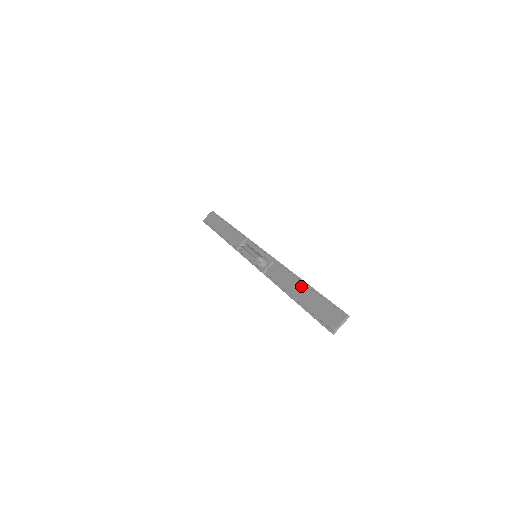
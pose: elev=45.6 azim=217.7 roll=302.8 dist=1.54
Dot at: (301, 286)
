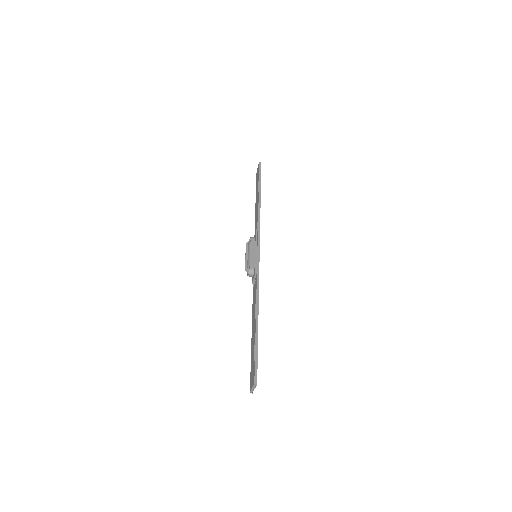
Dot at: (254, 323)
